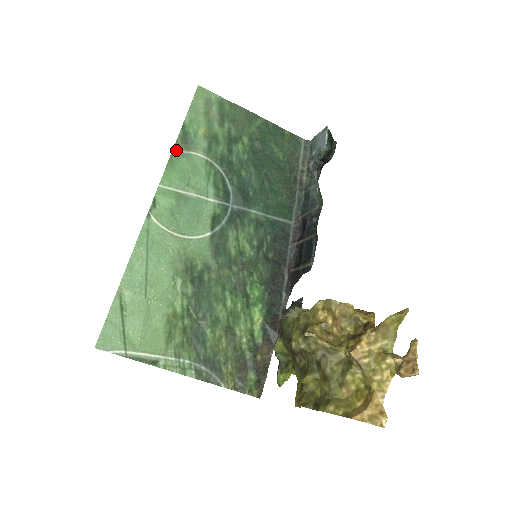
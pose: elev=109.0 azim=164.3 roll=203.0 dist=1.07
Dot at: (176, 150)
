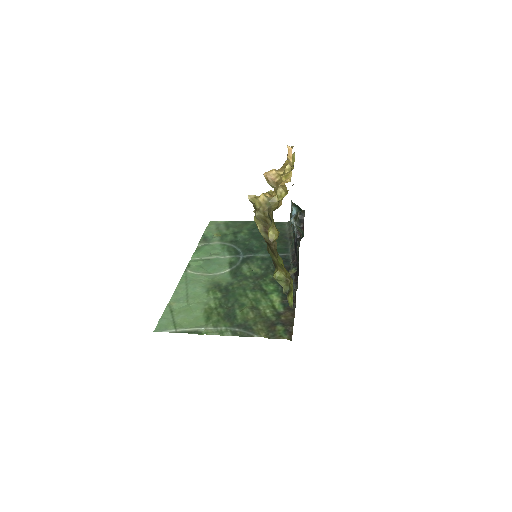
Dot at: (200, 245)
